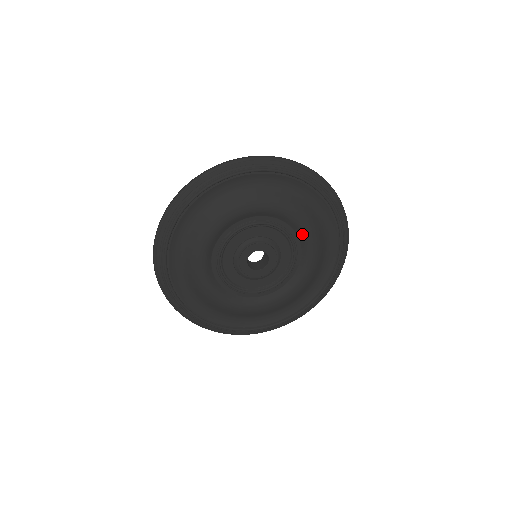
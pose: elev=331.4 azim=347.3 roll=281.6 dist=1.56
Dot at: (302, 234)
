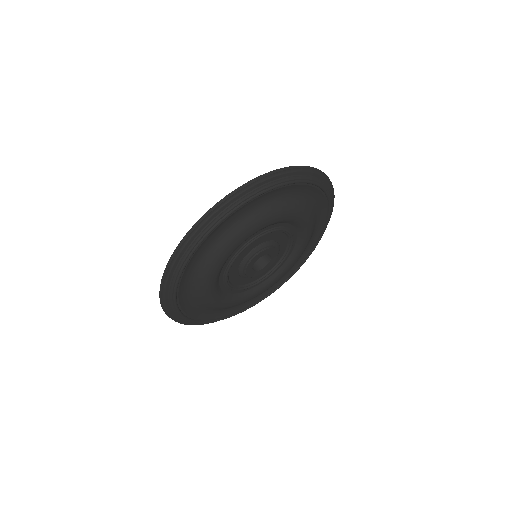
Dot at: (302, 236)
